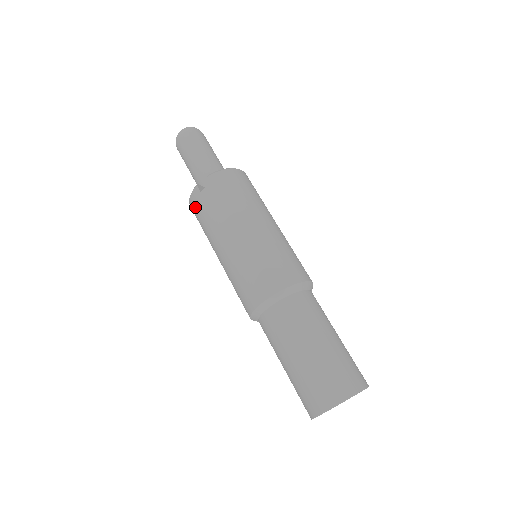
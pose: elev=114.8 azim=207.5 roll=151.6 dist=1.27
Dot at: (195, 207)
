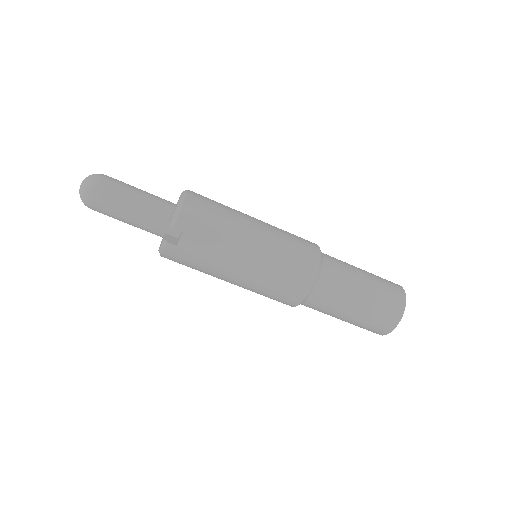
Dot at: (176, 259)
